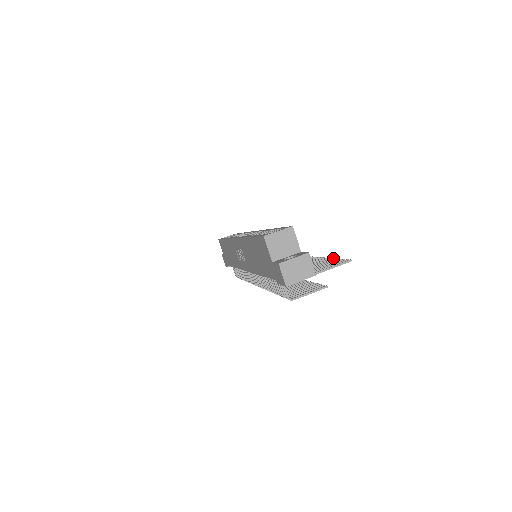
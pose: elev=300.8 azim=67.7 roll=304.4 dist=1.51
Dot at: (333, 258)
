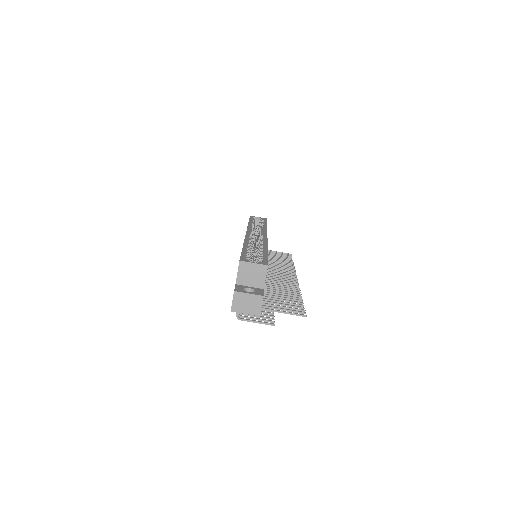
Dot at: occluded
